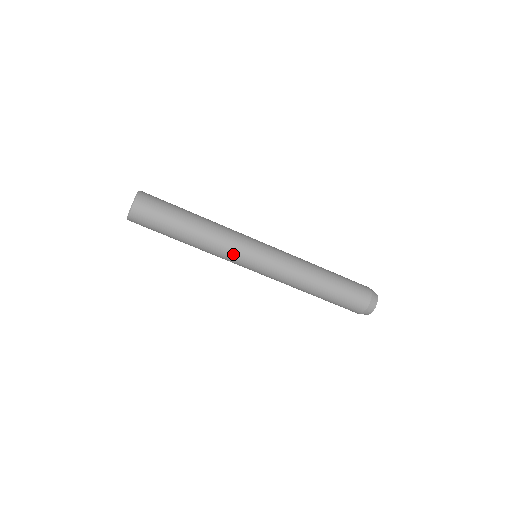
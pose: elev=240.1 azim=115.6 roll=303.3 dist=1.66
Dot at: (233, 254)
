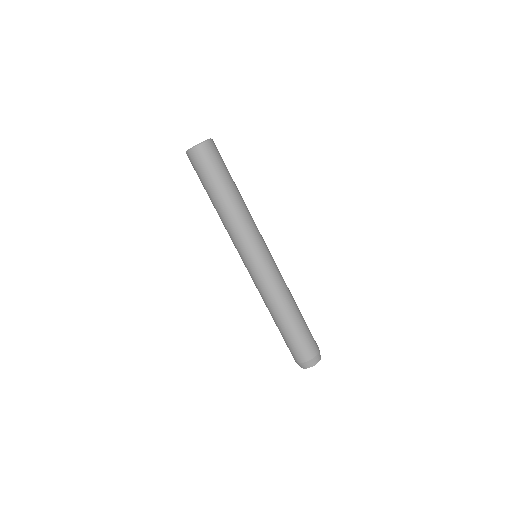
Dot at: (249, 236)
